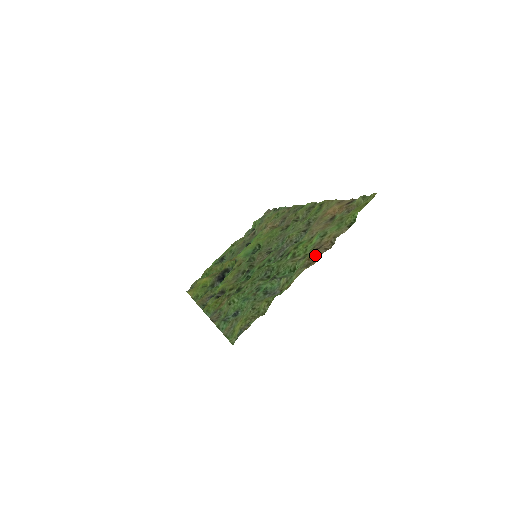
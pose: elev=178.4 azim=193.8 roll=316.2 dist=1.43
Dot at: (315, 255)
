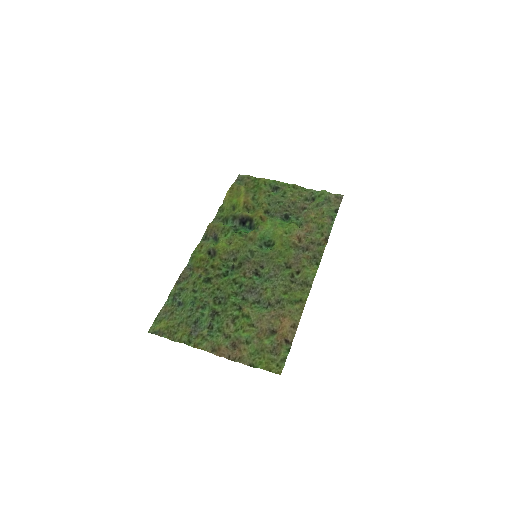
Dot at: (222, 352)
